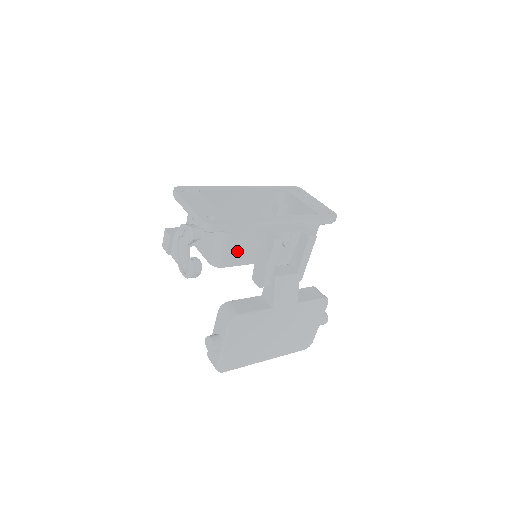
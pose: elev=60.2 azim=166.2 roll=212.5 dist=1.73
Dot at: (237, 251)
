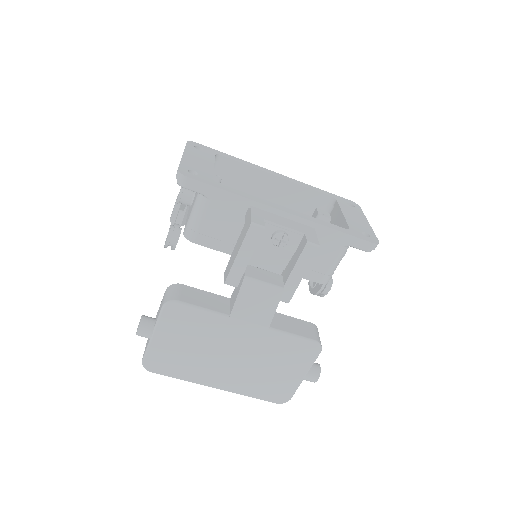
Dot at: (218, 229)
